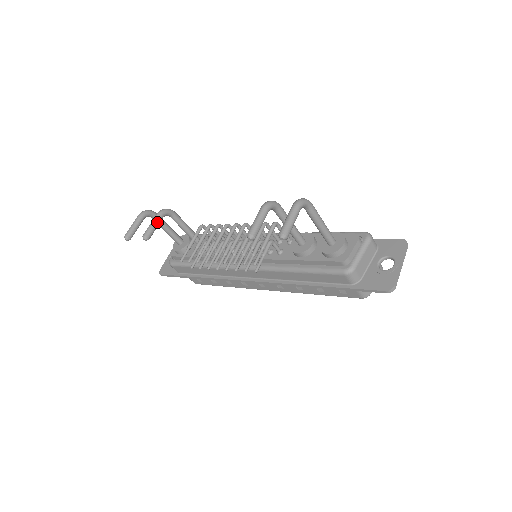
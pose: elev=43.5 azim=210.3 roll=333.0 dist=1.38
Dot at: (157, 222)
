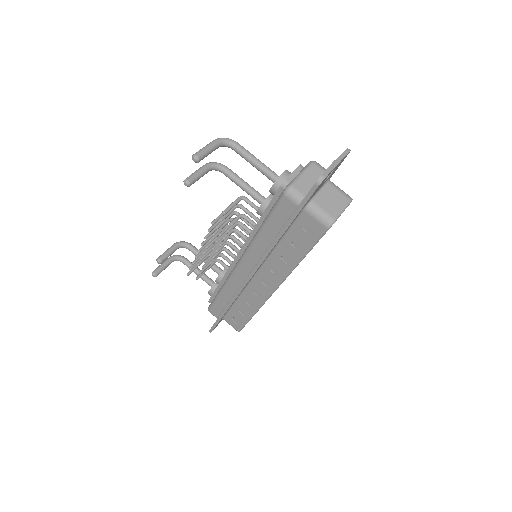
Dot at: (171, 249)
